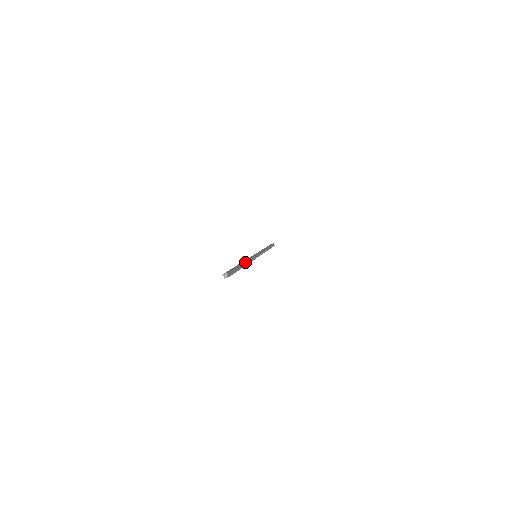
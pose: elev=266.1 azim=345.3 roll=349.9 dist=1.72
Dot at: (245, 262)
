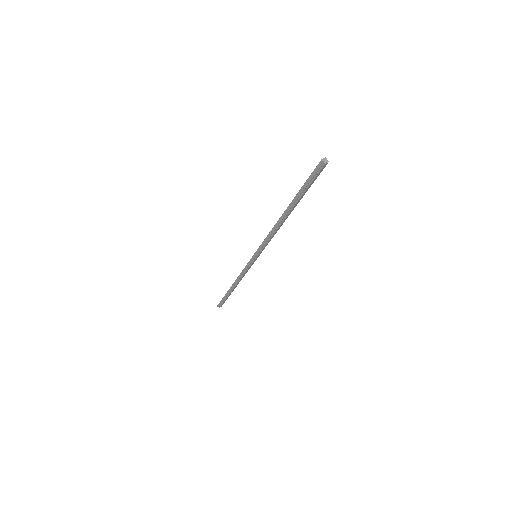
Dot at: occluded
